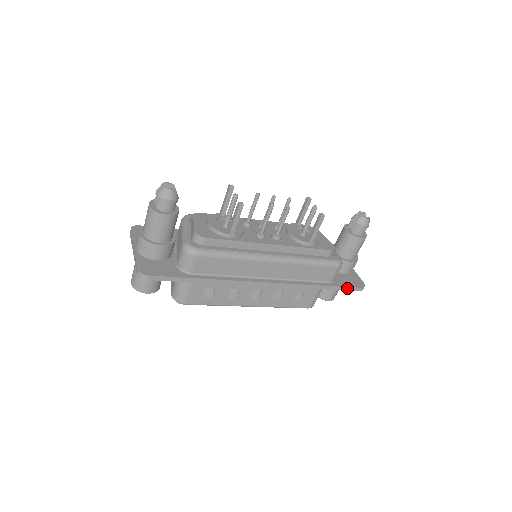
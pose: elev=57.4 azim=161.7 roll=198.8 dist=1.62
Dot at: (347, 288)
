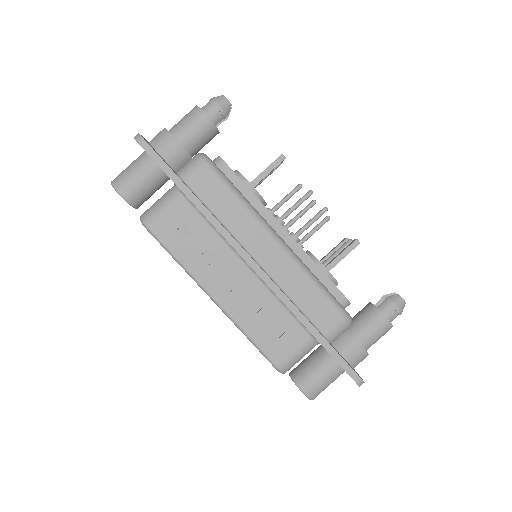
Dot at: (342, 361)
